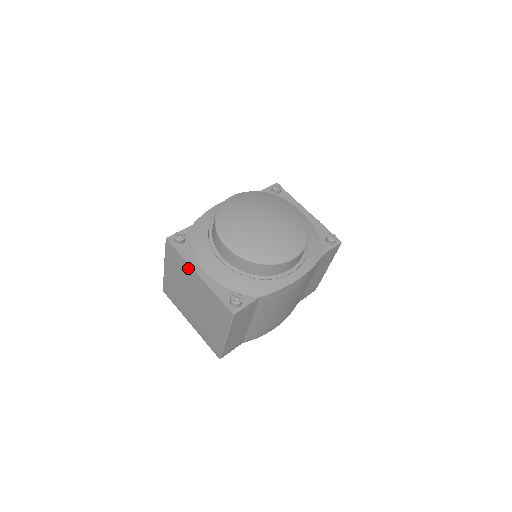
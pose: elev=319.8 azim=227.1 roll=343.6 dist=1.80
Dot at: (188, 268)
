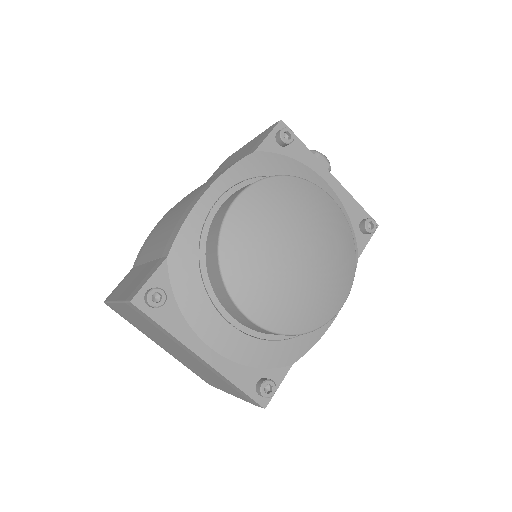
Dot at: (179, 343)
